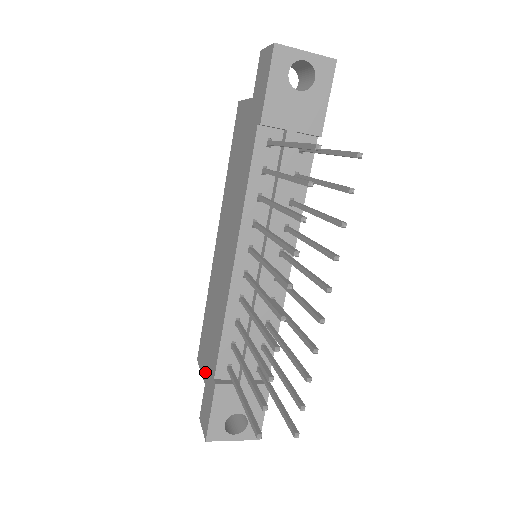
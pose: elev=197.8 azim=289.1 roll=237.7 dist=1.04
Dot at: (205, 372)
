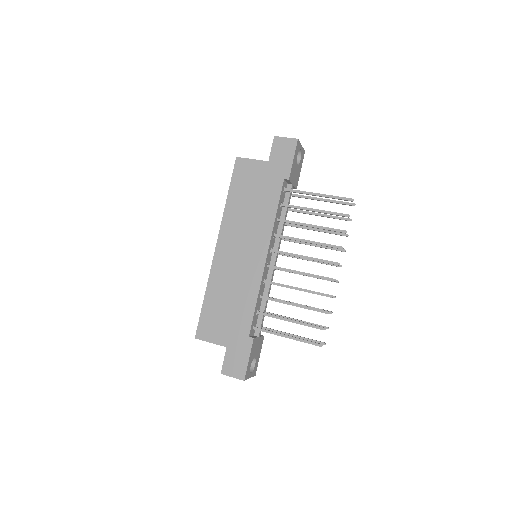
Dot at: (224, 339)
